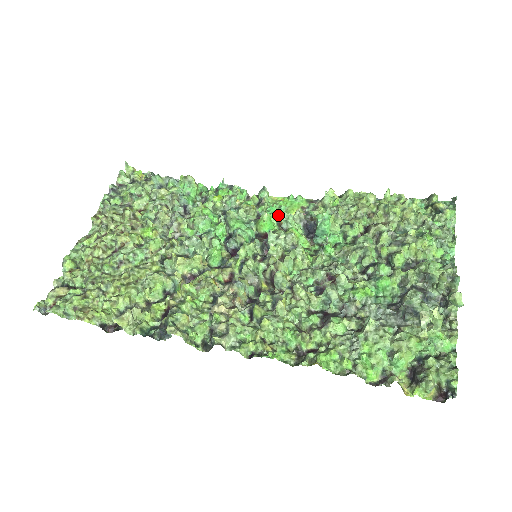
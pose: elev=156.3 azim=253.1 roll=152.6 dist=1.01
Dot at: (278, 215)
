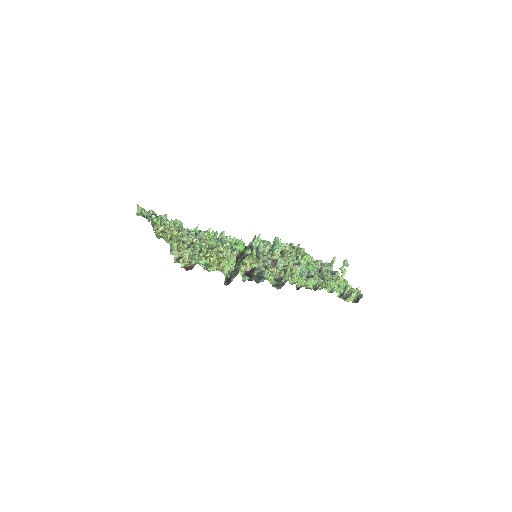
Dot at: occluded
